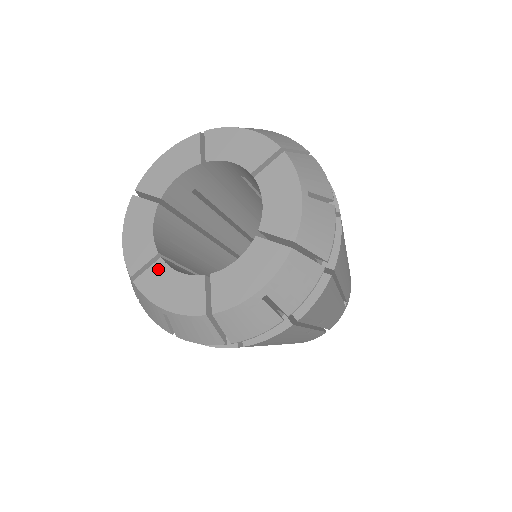
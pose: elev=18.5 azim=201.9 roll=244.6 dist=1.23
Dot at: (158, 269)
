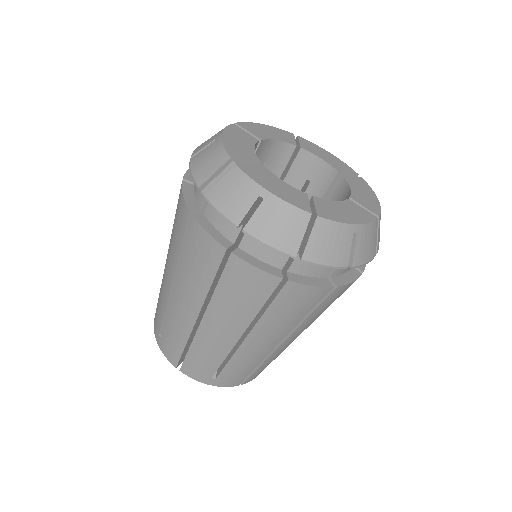
Dot at: (321, 203)
